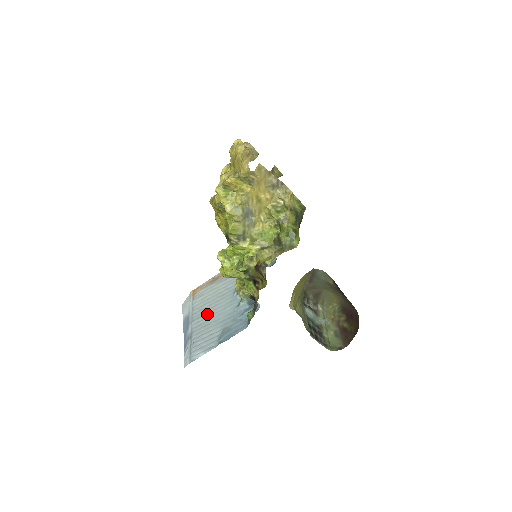
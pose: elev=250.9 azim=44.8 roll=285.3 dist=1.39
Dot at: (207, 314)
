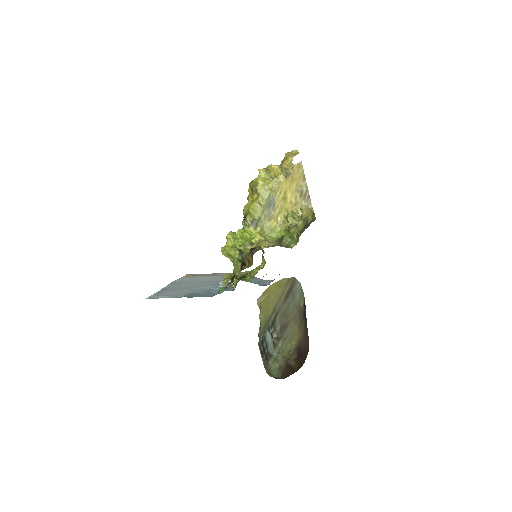
Dot at: (188, 285)
